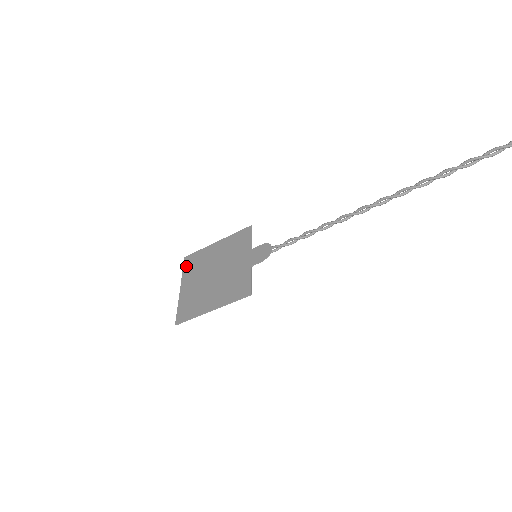
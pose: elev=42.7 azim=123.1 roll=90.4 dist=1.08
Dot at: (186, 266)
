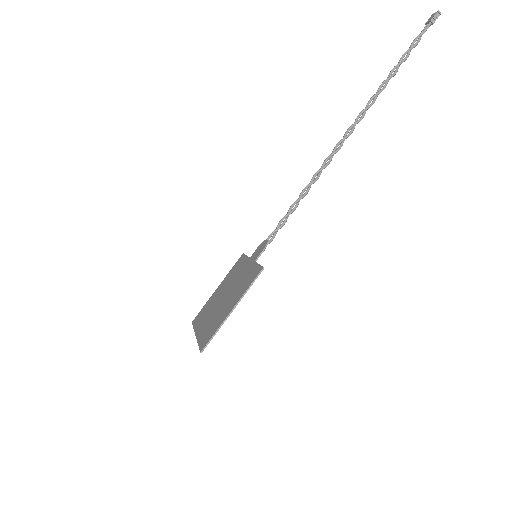
Dot at: (195, 323)
